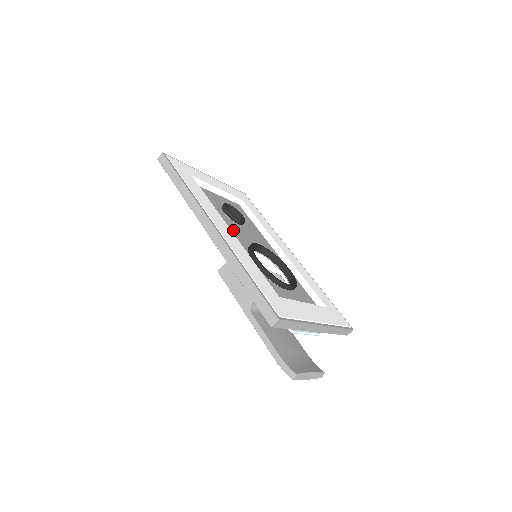
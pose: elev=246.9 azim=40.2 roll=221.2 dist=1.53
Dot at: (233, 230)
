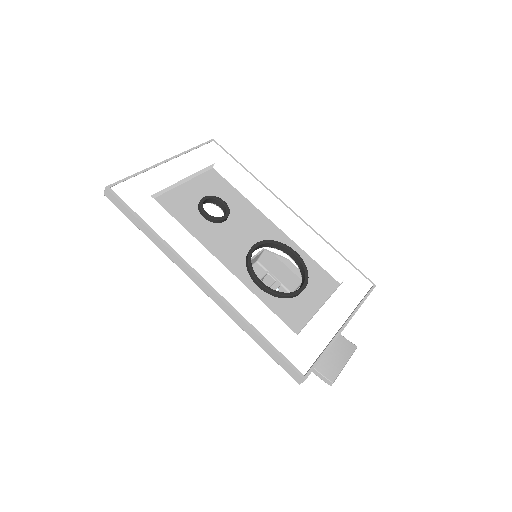
Dot at: (222, 244)
